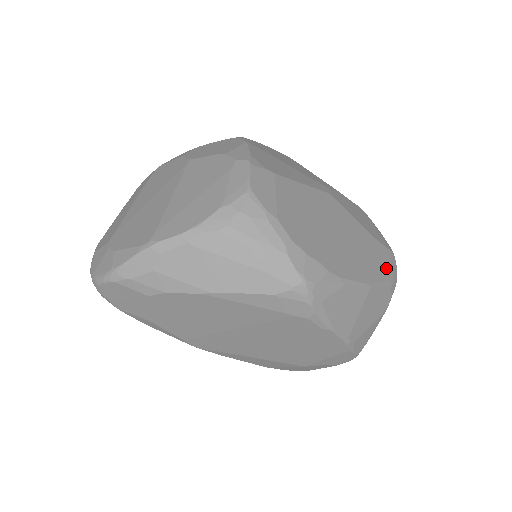
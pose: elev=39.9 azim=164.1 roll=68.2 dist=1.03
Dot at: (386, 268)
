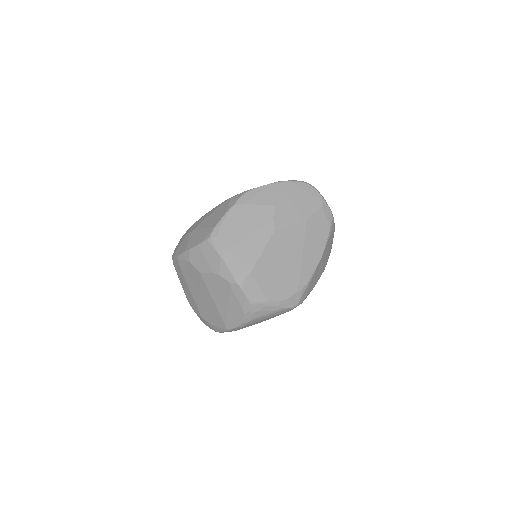
Dot at: (324, 227)
